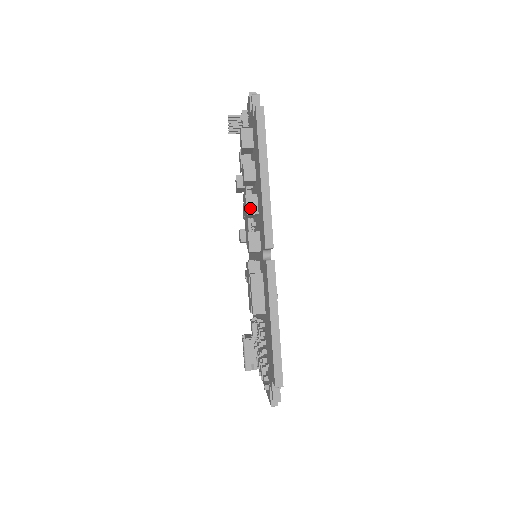
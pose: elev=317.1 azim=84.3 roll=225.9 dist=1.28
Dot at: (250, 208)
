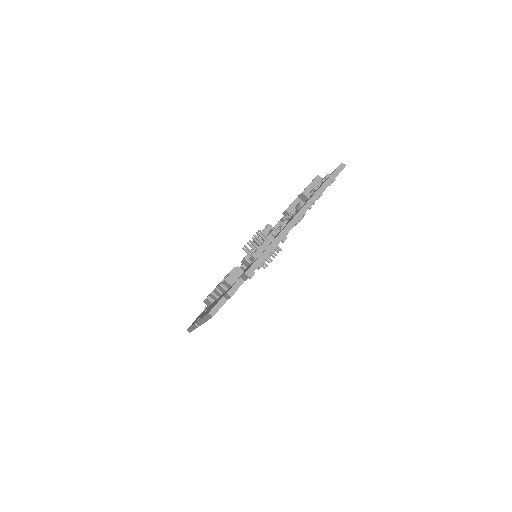
Dot at: (216, 293)
